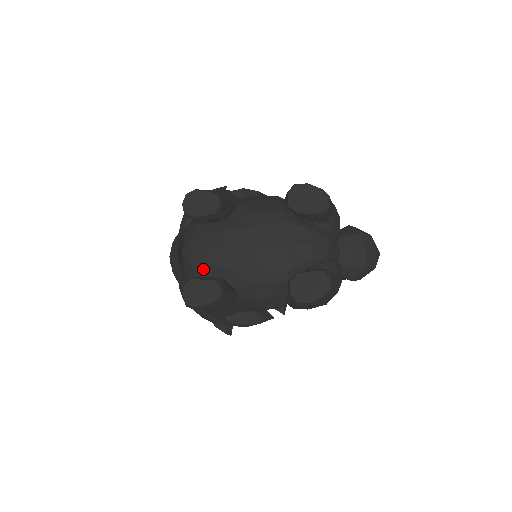
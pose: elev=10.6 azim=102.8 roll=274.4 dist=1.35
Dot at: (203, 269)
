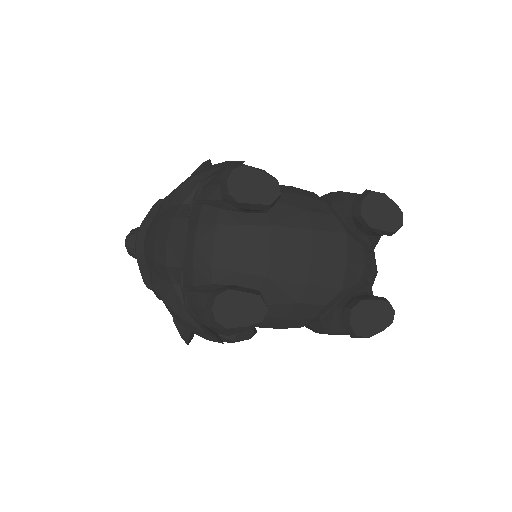
Dot at: (229, 273)
